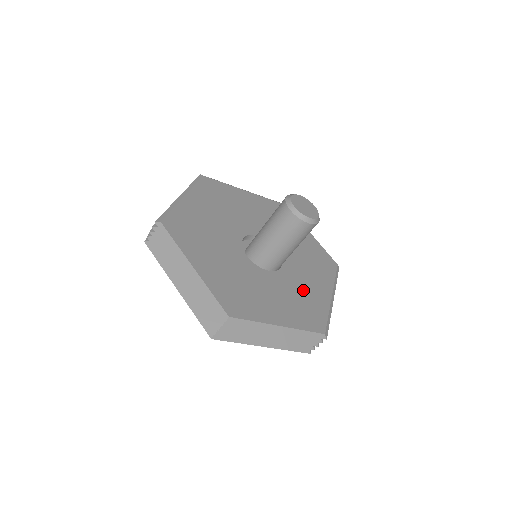
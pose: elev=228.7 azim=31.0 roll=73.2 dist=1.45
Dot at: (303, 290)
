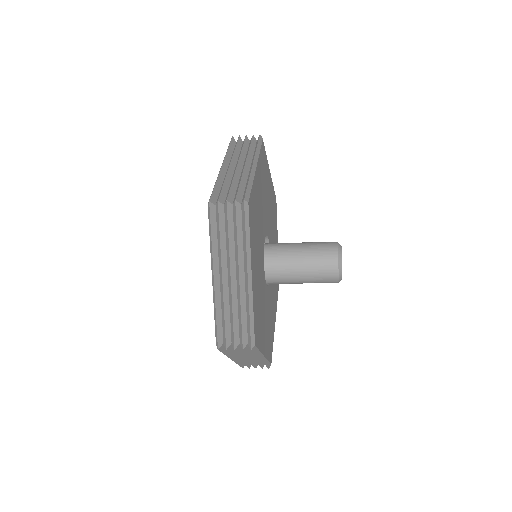
Dot at: (271, 311)
